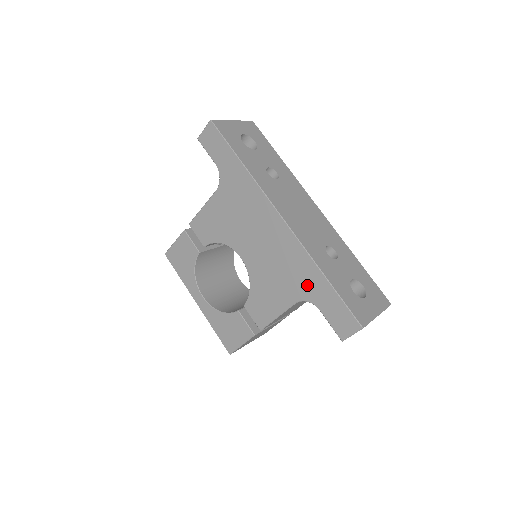
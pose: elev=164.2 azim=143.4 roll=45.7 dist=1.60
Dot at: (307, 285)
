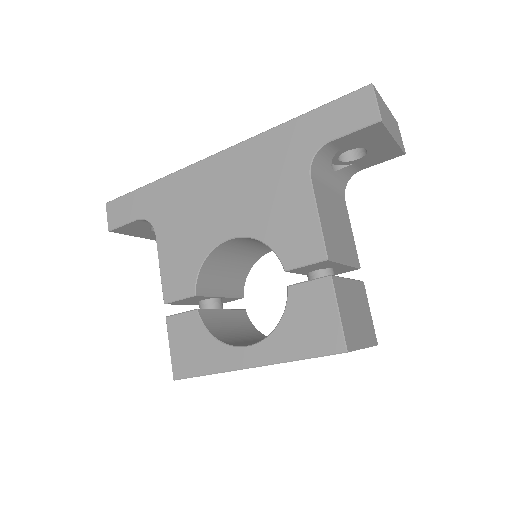
Dot at: (294, 148)
